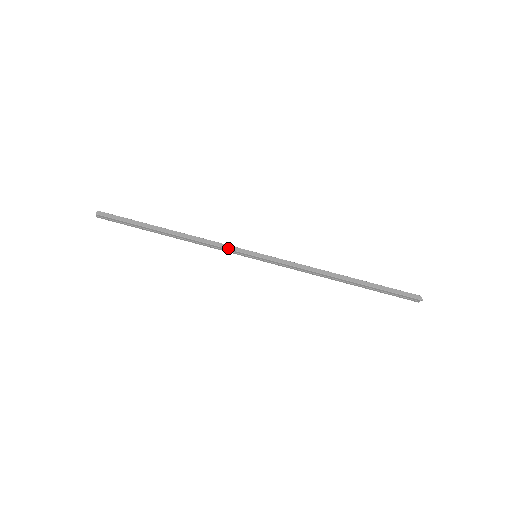
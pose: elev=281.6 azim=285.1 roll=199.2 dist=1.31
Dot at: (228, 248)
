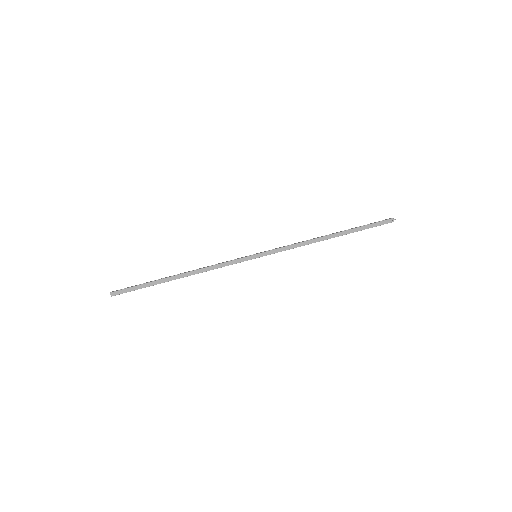
Dot at: (232, 264)
